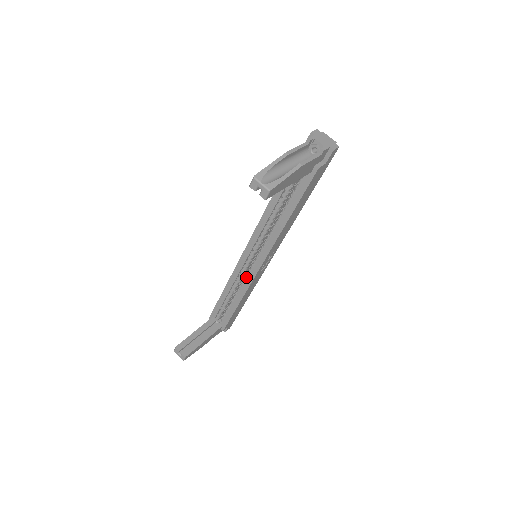
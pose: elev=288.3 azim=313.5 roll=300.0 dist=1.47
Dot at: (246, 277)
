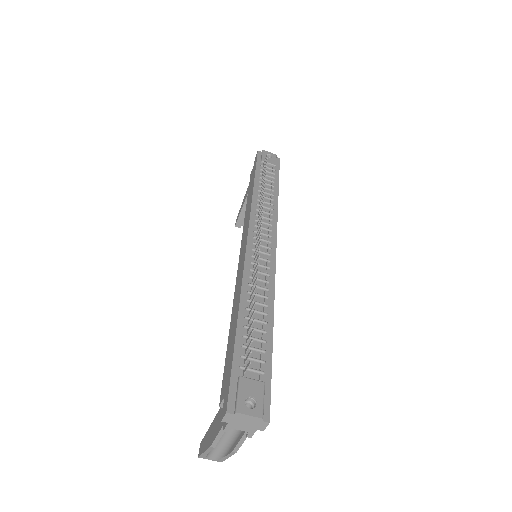
Dot at: occluded
